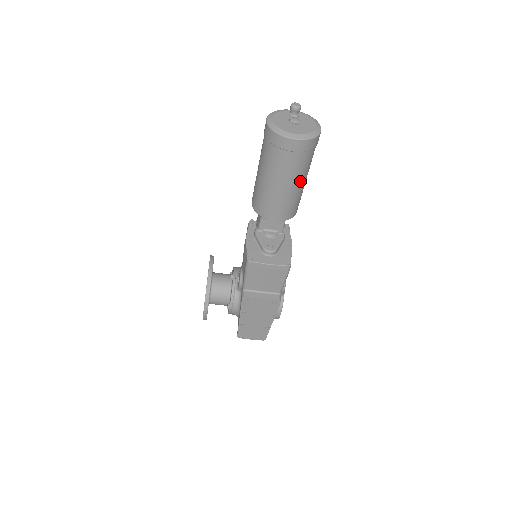
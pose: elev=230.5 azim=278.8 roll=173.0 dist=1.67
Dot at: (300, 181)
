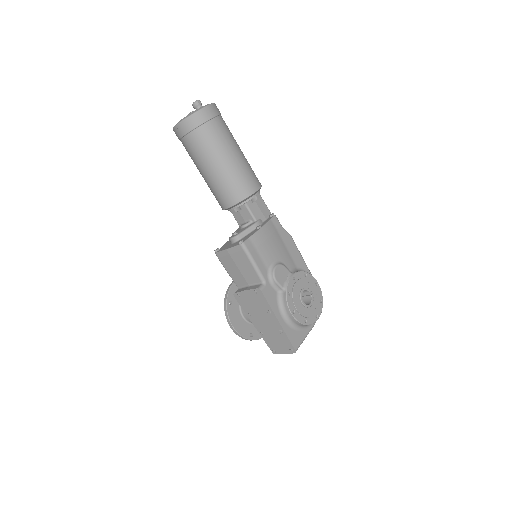
Dot at: (216, 159)
